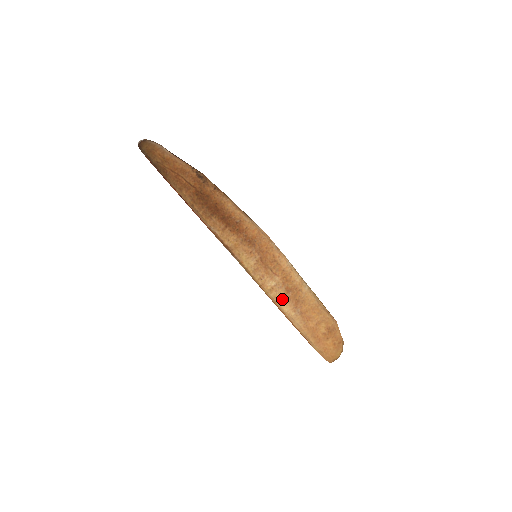
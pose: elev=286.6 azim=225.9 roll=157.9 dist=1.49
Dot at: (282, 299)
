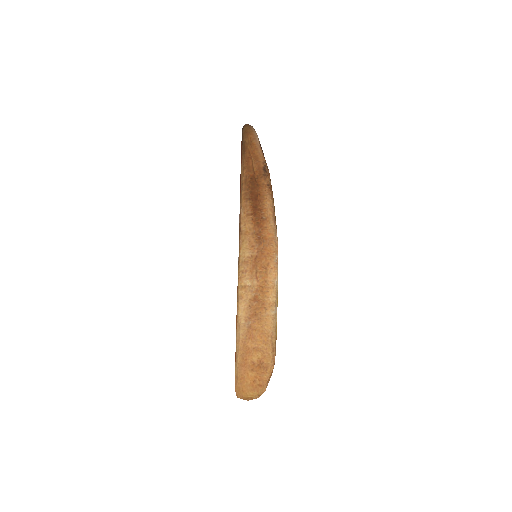
Dot at: (245, 302)
